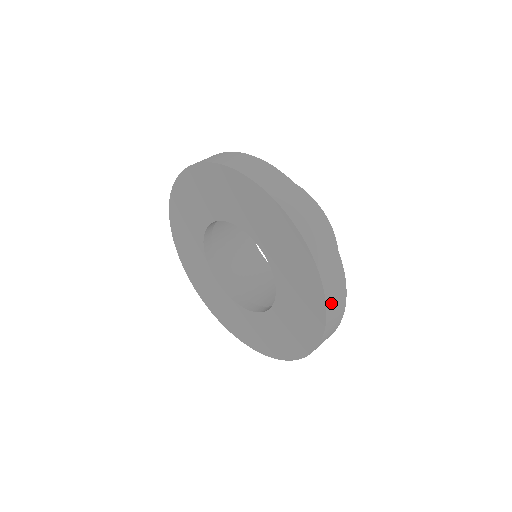
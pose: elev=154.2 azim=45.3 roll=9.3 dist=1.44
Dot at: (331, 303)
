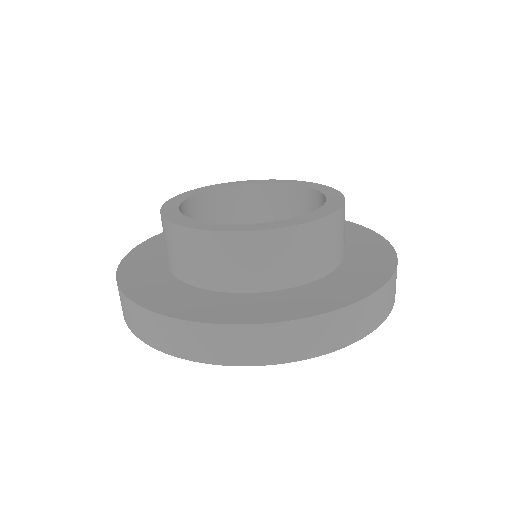
Dot at: occluded
